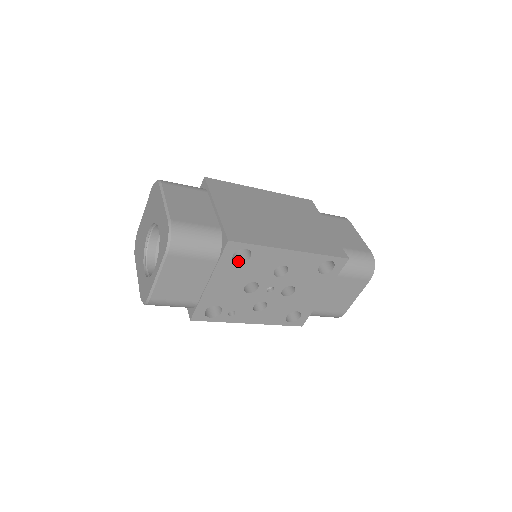
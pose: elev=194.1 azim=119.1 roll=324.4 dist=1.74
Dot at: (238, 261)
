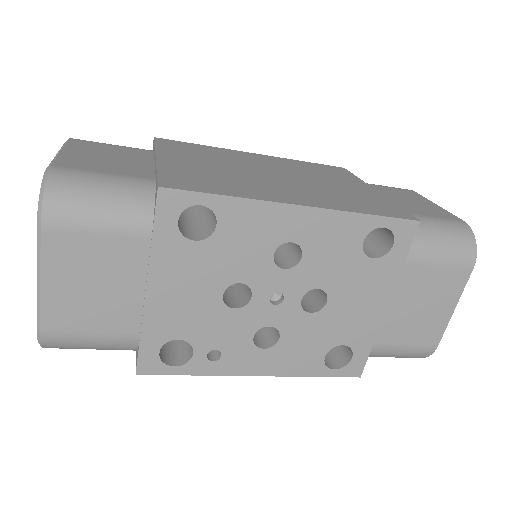
Dot at: (195, 238)
